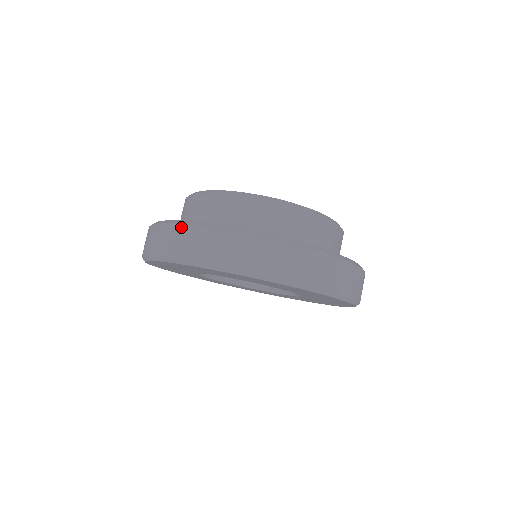
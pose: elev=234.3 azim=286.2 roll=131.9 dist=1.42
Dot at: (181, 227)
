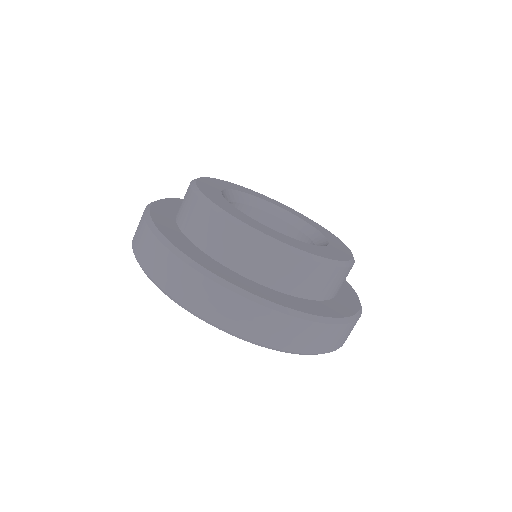
Dot at: (157, 243)
